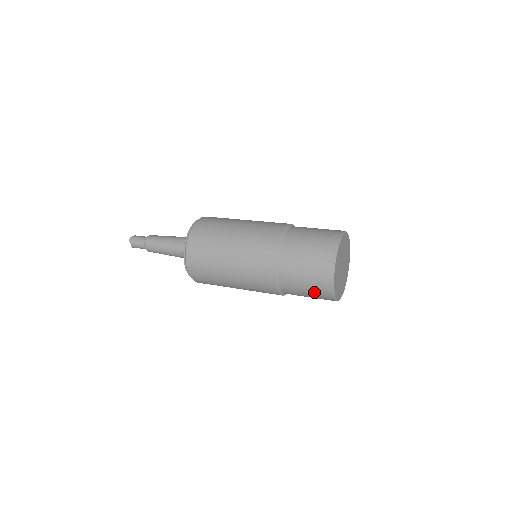
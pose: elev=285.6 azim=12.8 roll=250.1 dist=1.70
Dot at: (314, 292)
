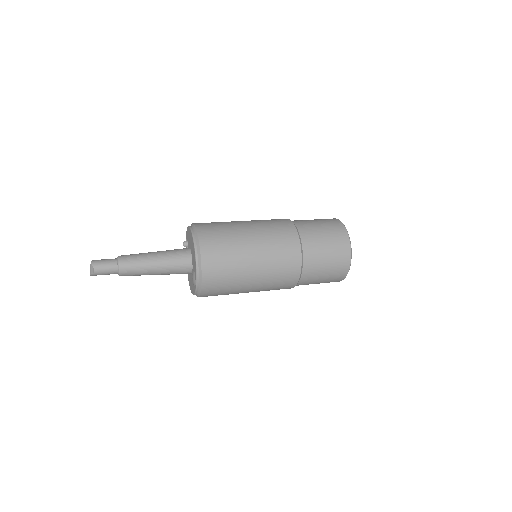
Dot at: (334, 265)
